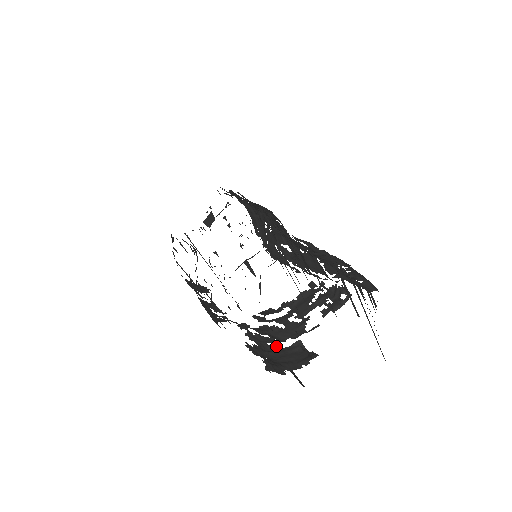
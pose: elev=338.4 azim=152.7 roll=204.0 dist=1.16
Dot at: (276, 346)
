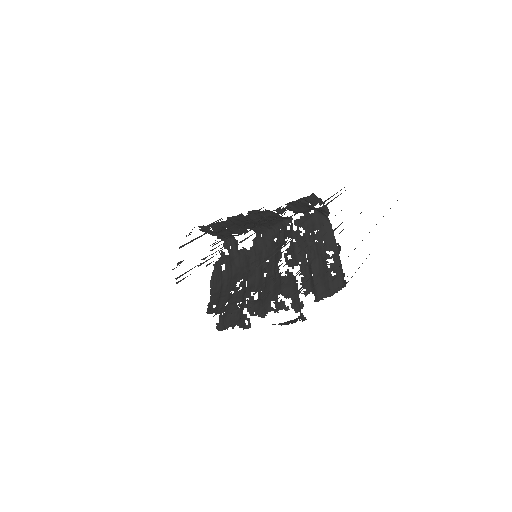
Dot at: occluded
